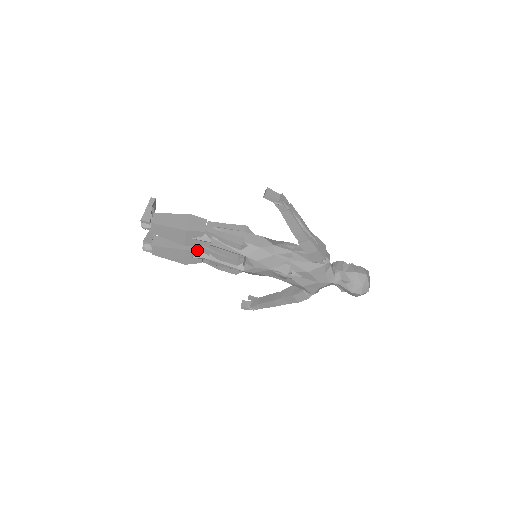
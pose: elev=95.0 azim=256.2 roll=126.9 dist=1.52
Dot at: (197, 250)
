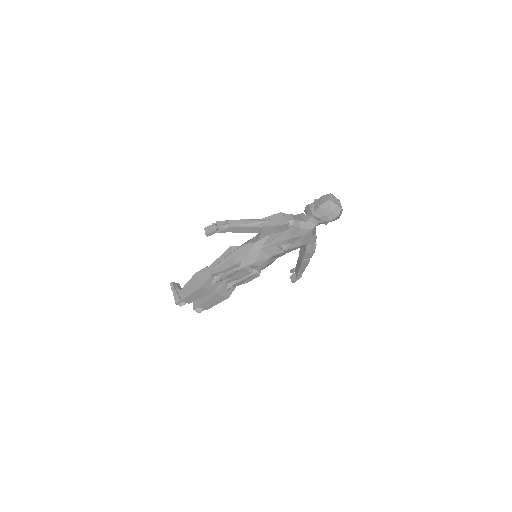
Dot at: (223, 286)
